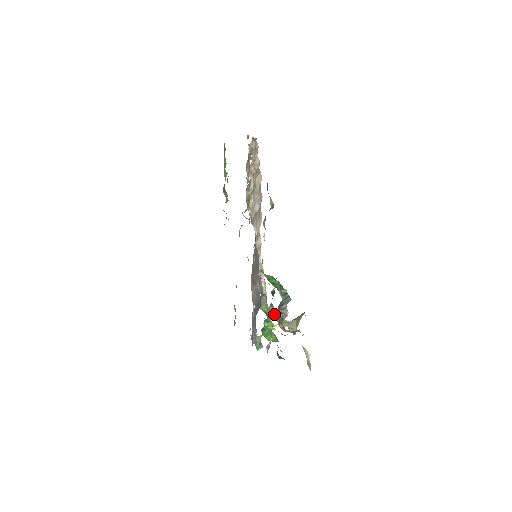
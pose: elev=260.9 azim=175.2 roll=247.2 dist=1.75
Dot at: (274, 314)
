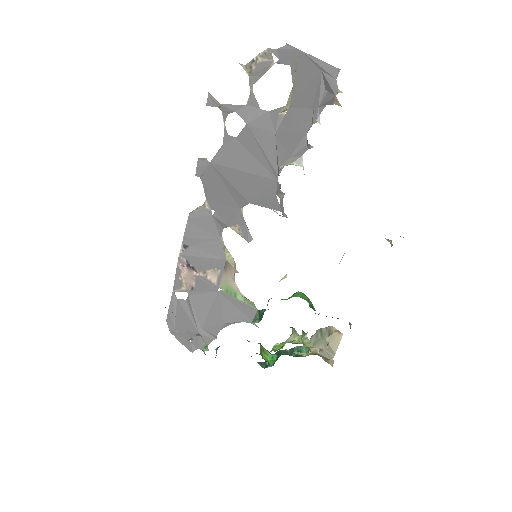
Dot at: (295, 338)
